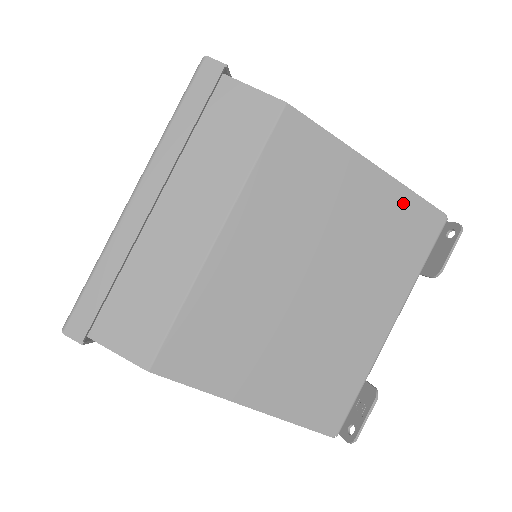
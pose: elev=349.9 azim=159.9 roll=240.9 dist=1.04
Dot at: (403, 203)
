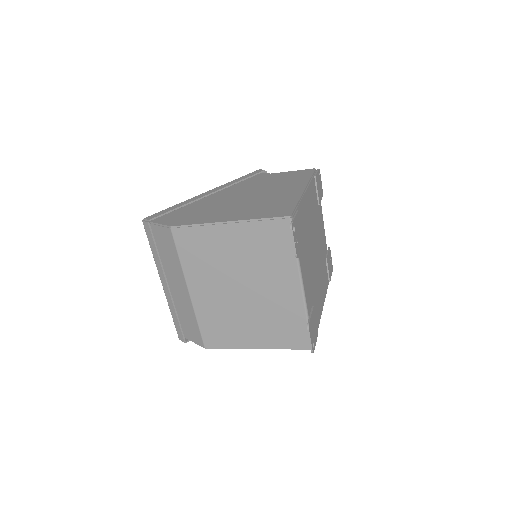
Dot at: (256, 228)
